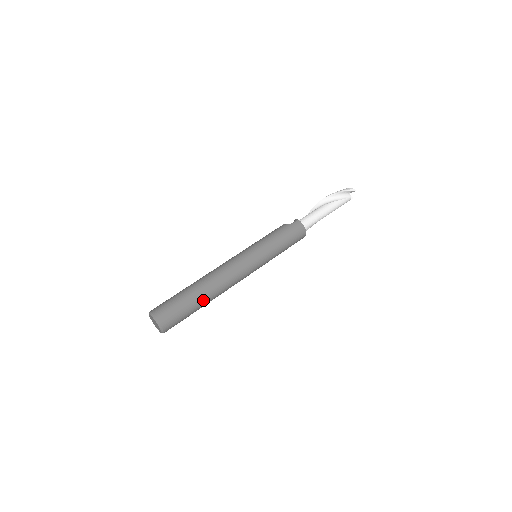
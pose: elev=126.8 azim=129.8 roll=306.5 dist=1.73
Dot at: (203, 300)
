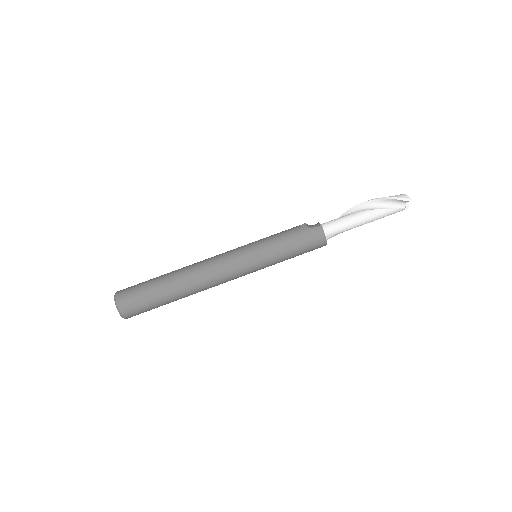
Dot at: (175, 296)
